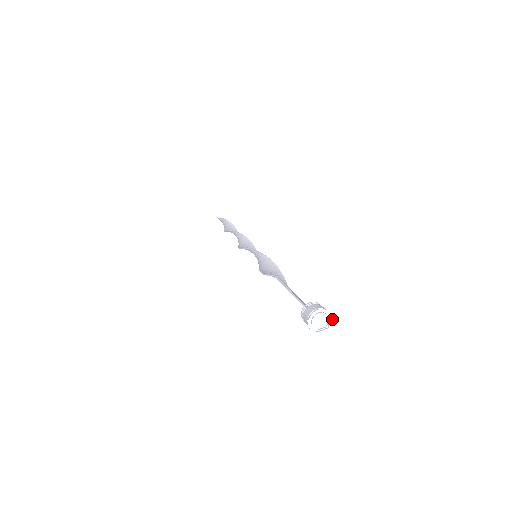
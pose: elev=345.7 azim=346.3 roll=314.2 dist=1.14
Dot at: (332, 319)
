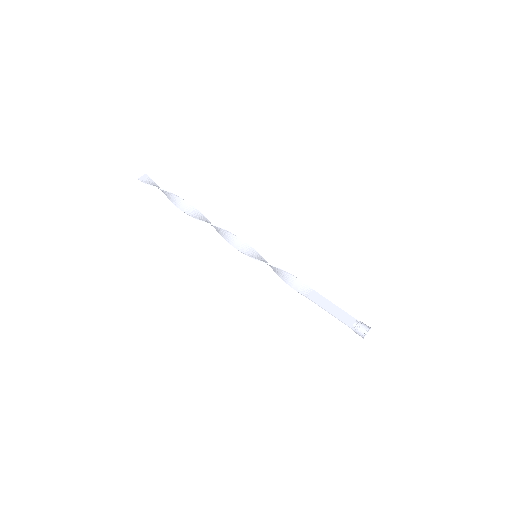
Dot at: occluded
